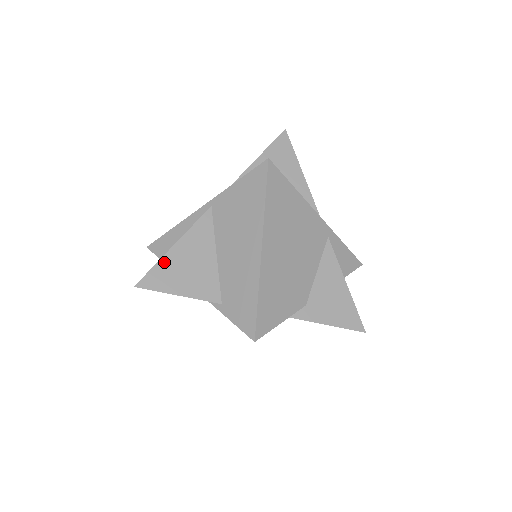
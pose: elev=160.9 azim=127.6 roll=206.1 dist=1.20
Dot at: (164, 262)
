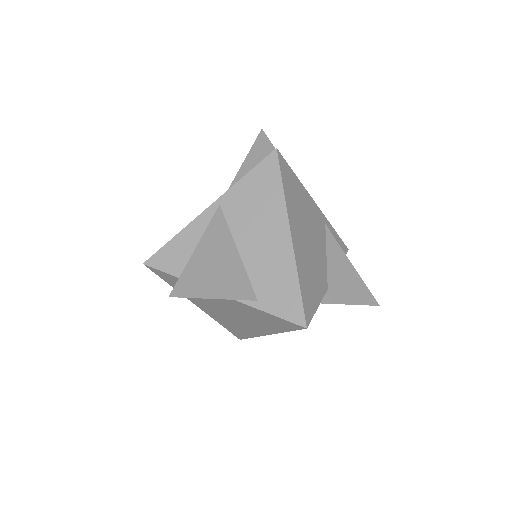
Dot at: (191, 266)
